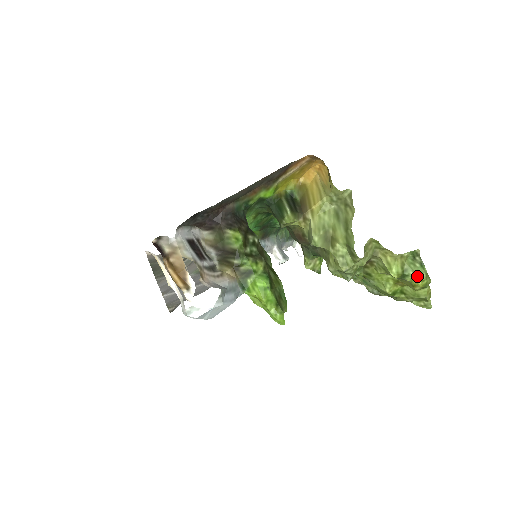
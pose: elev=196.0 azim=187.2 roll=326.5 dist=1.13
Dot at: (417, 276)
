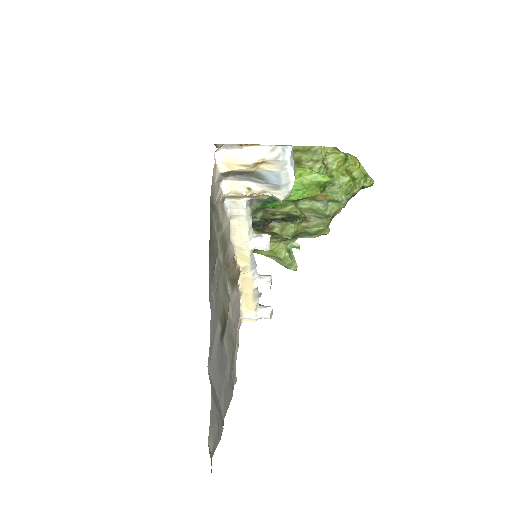
Dot at: (351, 155)
